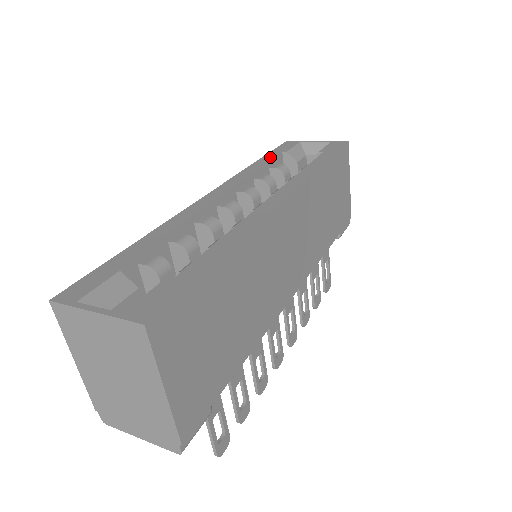
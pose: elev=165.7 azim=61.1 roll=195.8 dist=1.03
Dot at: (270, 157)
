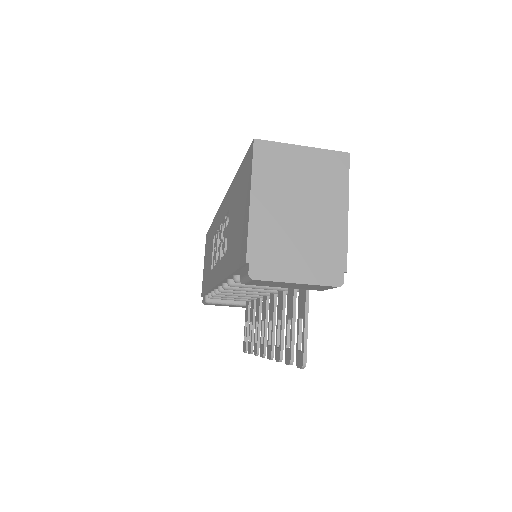
Dot at: occluded
